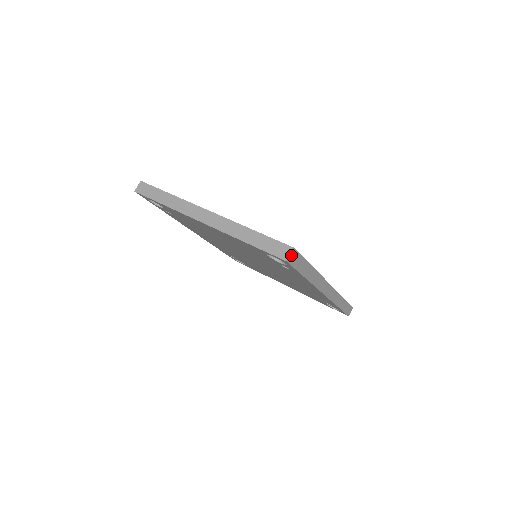
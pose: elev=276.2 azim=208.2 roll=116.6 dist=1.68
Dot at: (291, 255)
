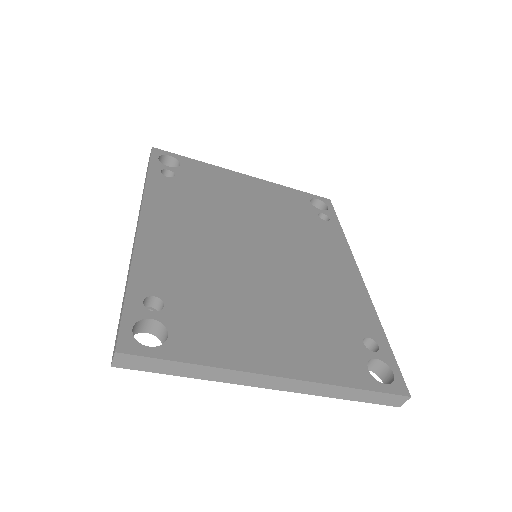
Dot at: (404, 398)
